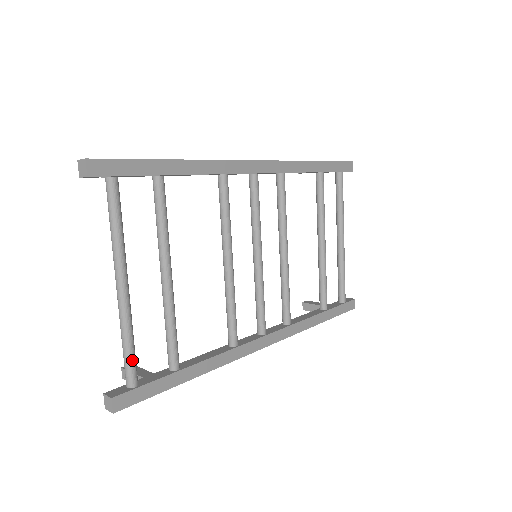
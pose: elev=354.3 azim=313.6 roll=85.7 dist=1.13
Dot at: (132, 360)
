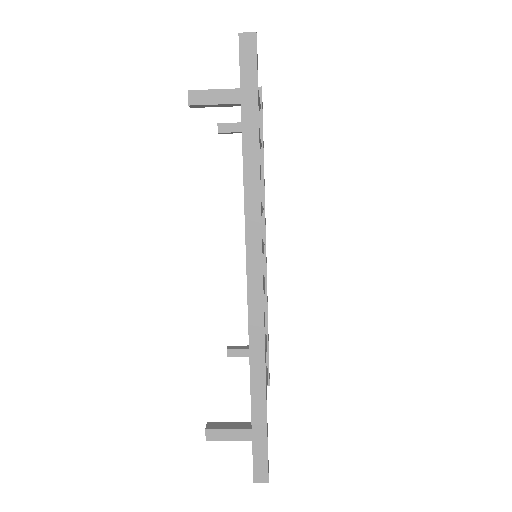
Dot at: occluded
